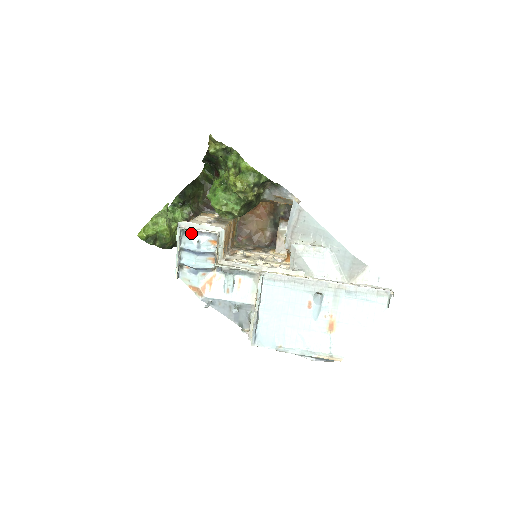
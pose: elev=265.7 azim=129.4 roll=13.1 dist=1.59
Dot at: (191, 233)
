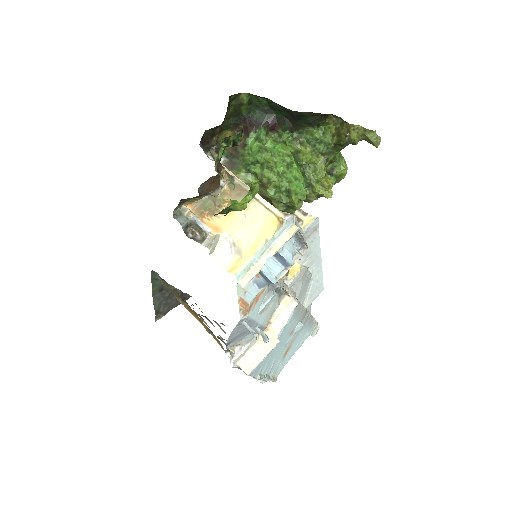
Dot at: (296, 237)
